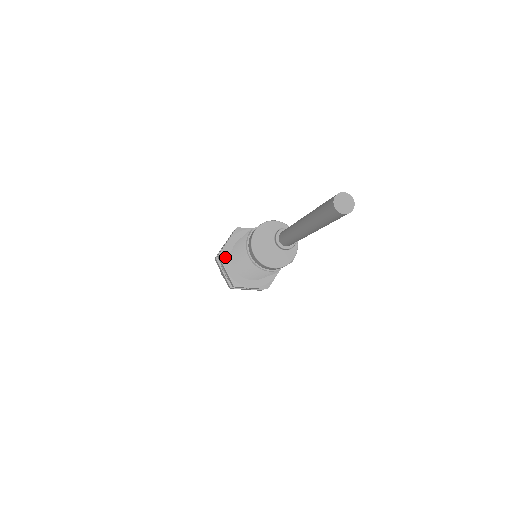
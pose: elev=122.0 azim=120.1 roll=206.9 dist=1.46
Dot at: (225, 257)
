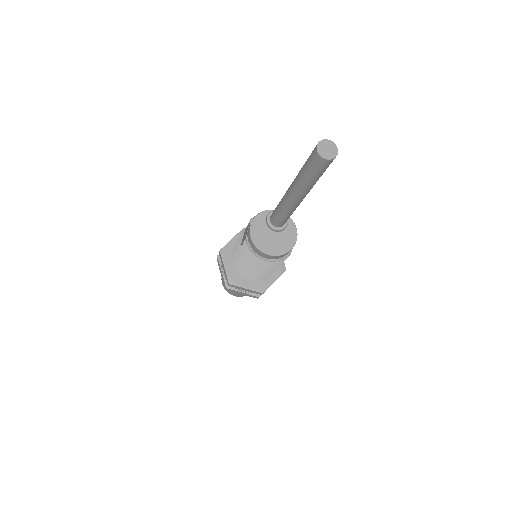
Dot at: (235, 280)
